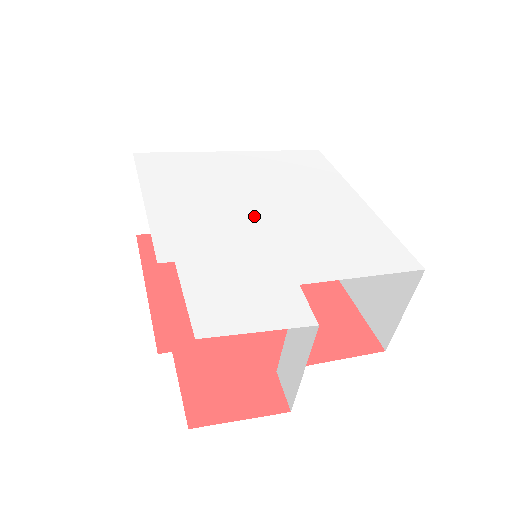
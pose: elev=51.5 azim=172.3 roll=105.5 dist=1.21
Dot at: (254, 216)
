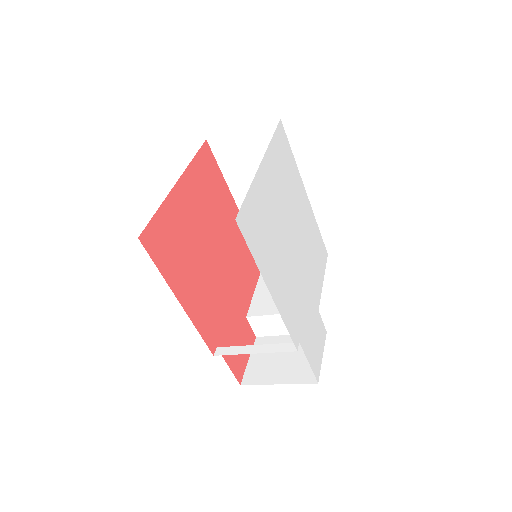
Dot at: (297, 261)
